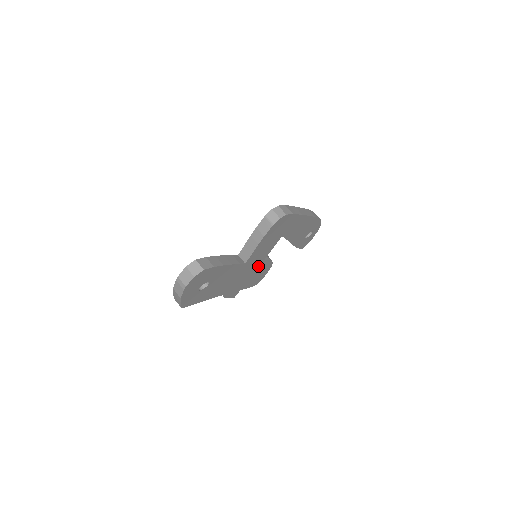
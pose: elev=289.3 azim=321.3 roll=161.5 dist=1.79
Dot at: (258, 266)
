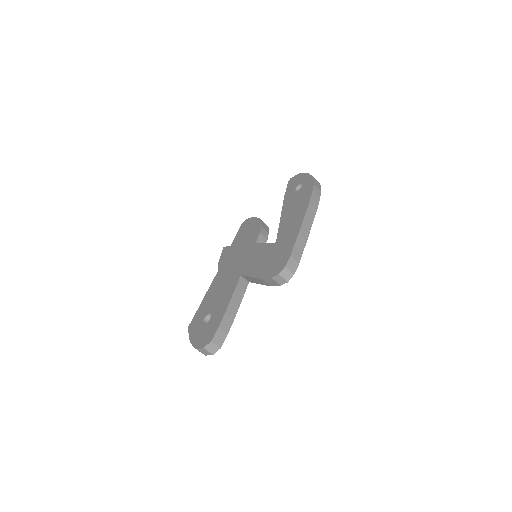
Dot at: occluded
